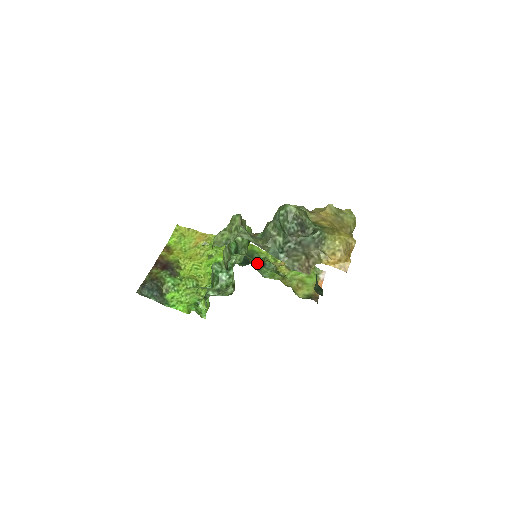
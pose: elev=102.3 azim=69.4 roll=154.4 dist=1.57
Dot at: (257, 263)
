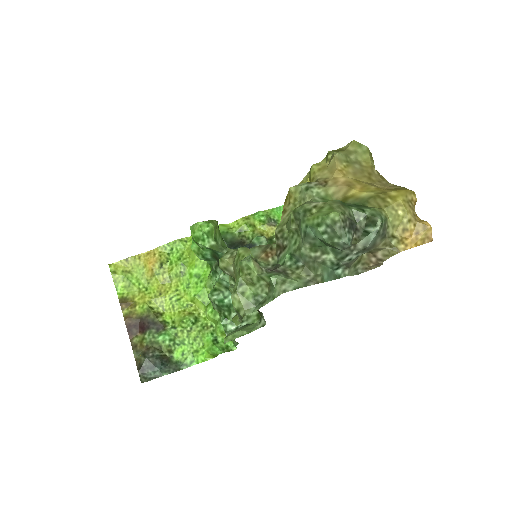
Dot at: occluded
